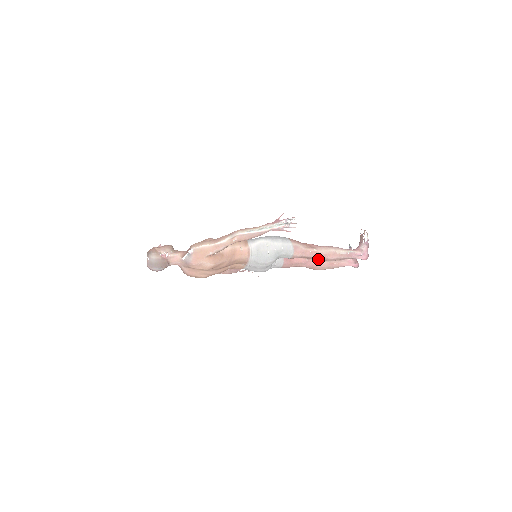
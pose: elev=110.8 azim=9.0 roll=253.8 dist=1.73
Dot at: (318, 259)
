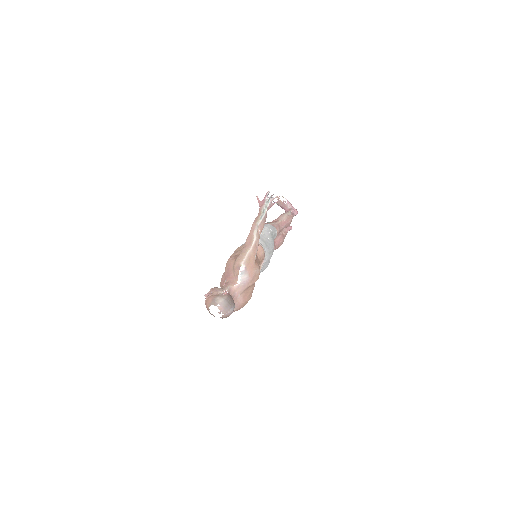
Dot at: (275, 238)
